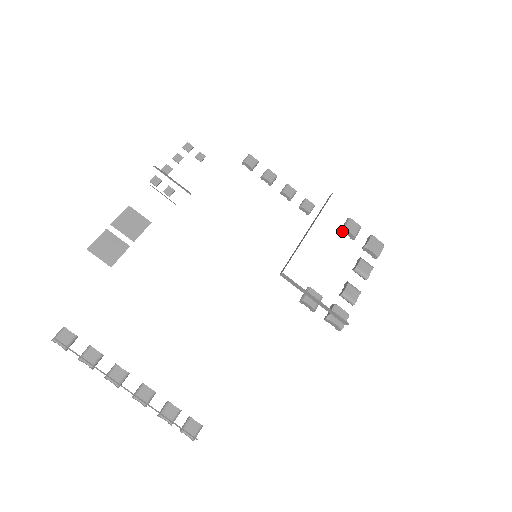
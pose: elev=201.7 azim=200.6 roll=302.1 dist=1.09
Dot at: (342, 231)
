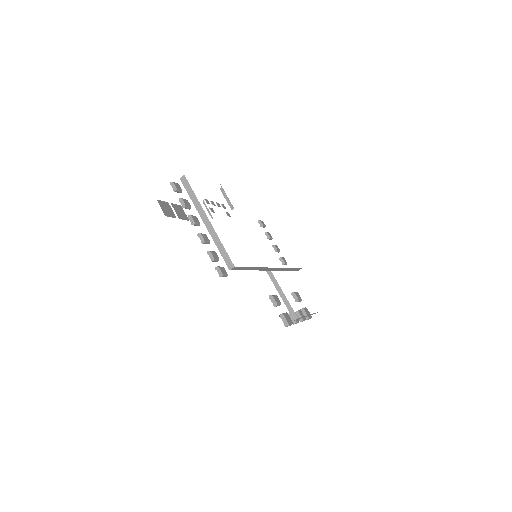
Dot at: (292, 294)
